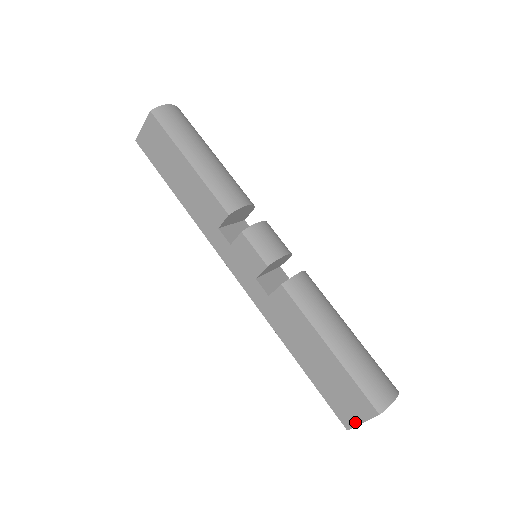
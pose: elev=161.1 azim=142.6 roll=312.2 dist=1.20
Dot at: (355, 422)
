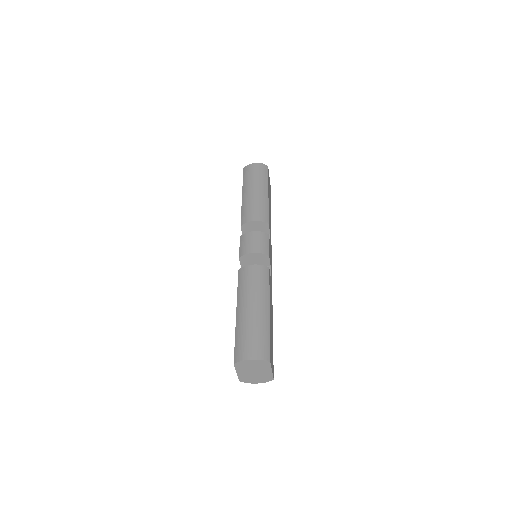
Dot at: (237, 373)
